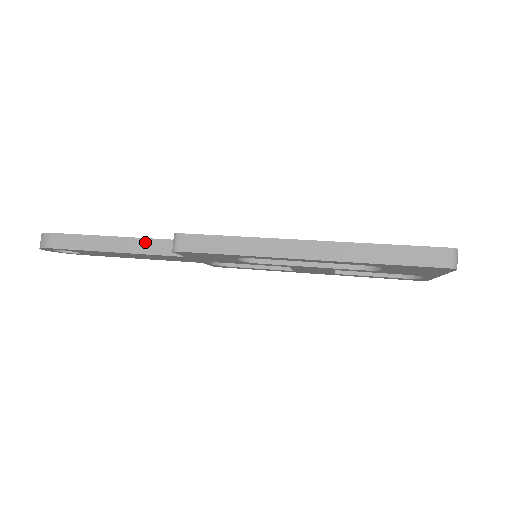
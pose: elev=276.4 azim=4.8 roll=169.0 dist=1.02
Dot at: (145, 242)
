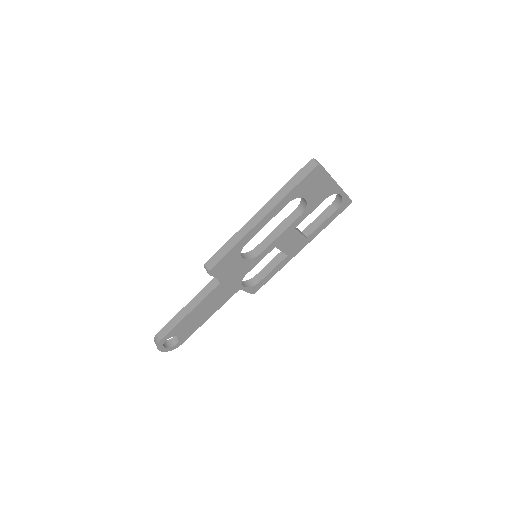
Dot at: (200, 294)
